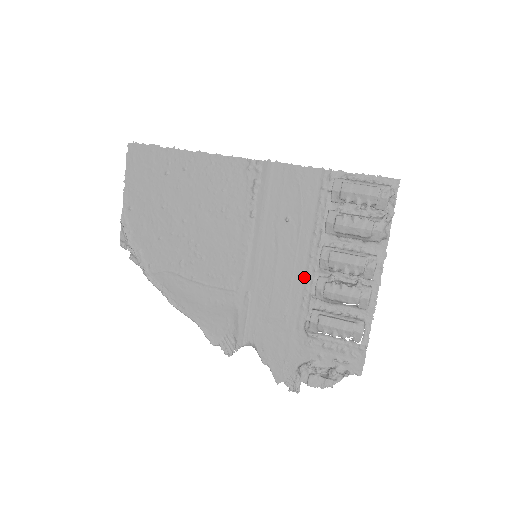
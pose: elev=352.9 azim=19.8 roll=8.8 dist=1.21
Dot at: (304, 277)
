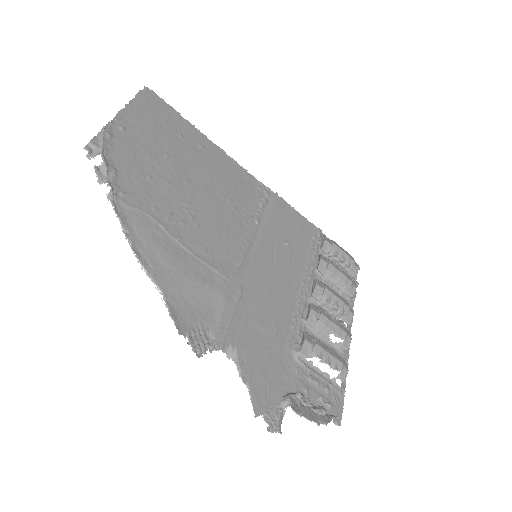
Dot at: (296, 299)
